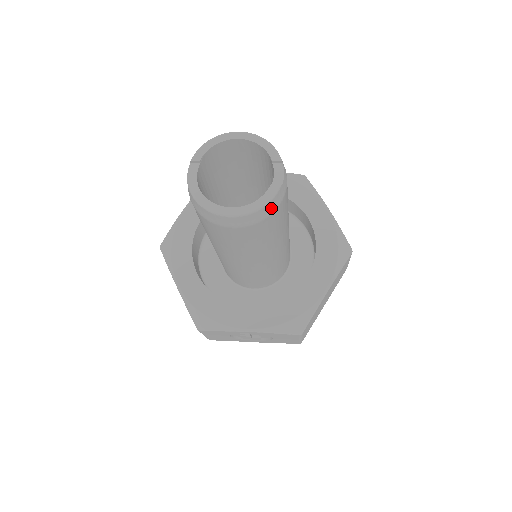
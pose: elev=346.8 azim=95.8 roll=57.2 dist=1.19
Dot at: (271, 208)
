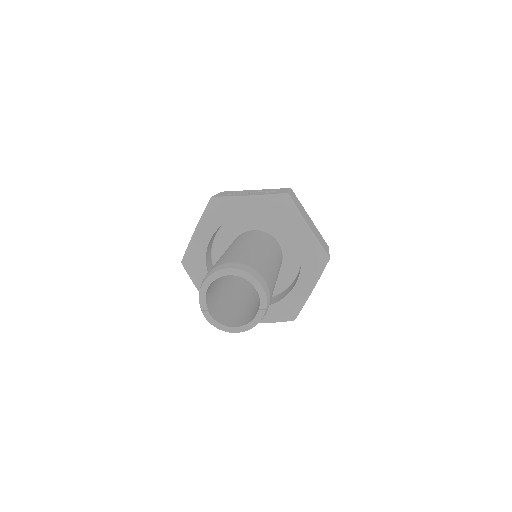
Dot at: occluded
